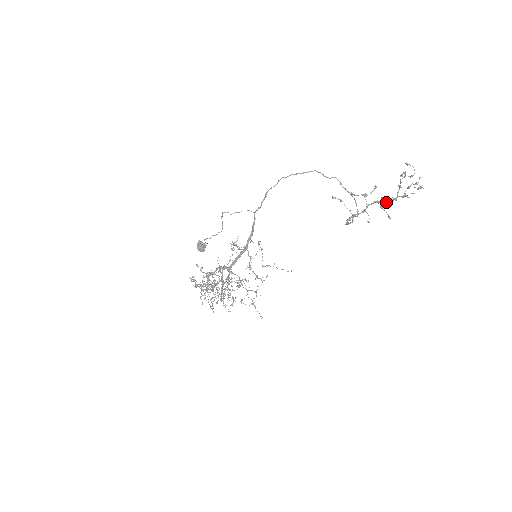
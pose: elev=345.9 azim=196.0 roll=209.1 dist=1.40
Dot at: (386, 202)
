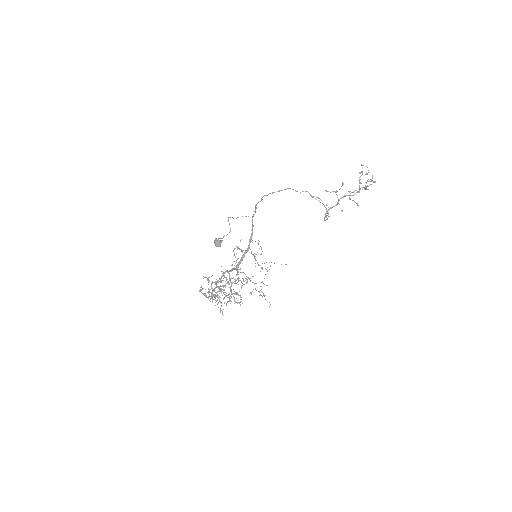
Dot at: (352, 195)
